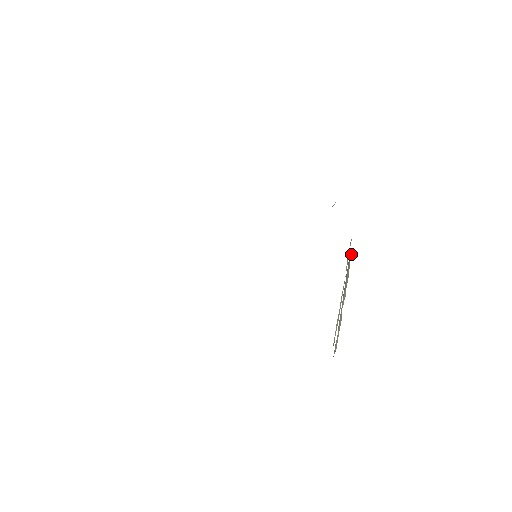
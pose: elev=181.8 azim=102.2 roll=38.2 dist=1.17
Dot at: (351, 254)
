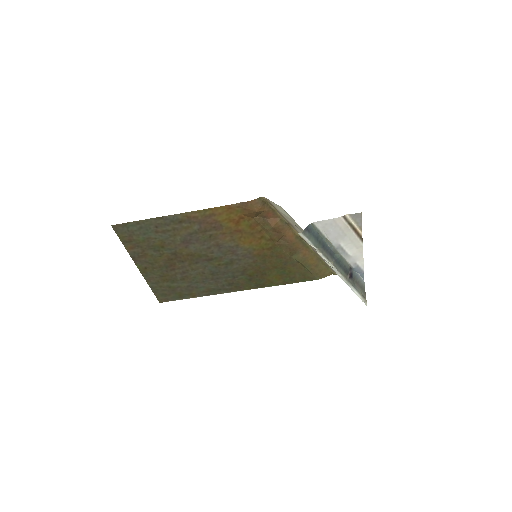
Dot at: occluded
